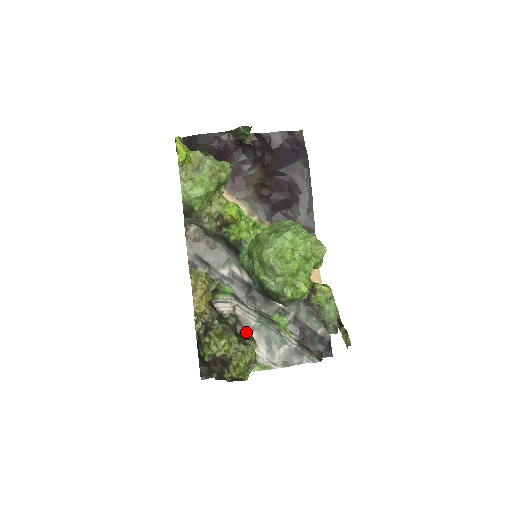
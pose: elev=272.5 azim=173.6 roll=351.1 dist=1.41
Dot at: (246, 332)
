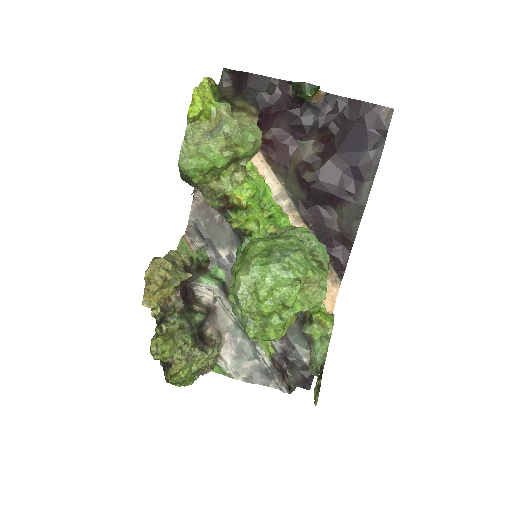
Dot at: (215, 332)
